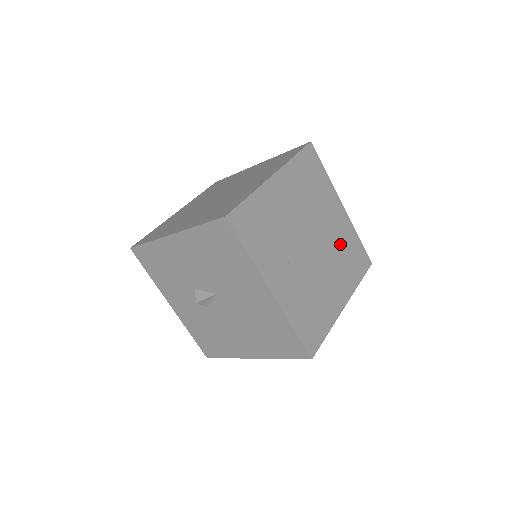
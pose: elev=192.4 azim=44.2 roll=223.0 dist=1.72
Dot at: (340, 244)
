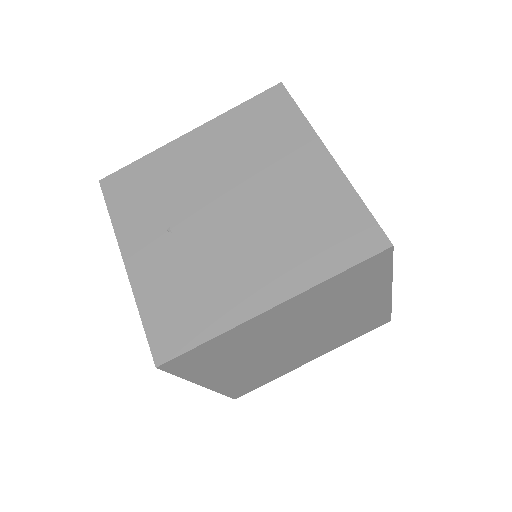
Dot at: (298, 210)
